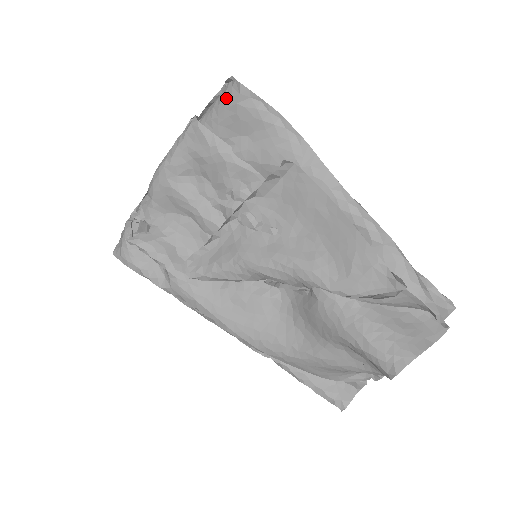
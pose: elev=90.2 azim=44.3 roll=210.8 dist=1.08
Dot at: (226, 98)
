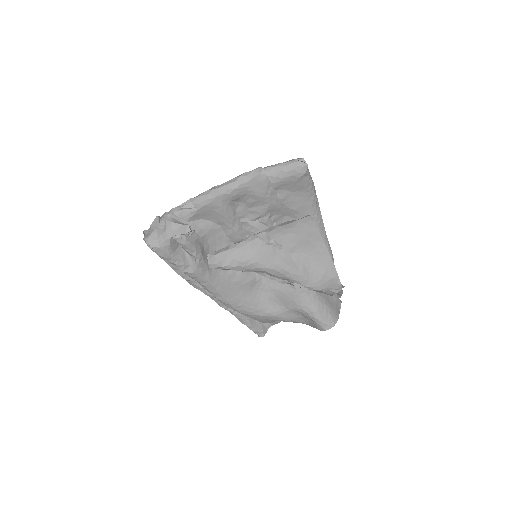
Dot at: (295, 171)
